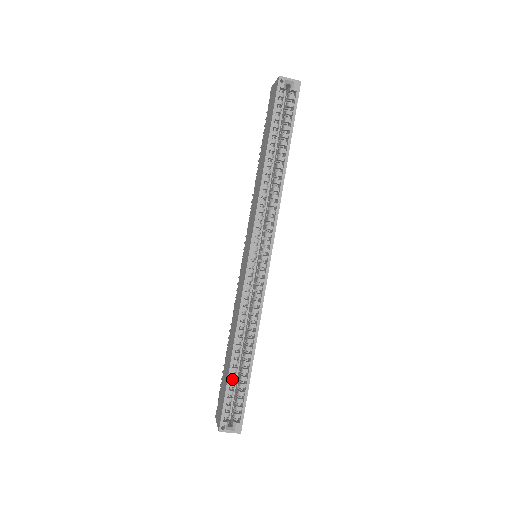
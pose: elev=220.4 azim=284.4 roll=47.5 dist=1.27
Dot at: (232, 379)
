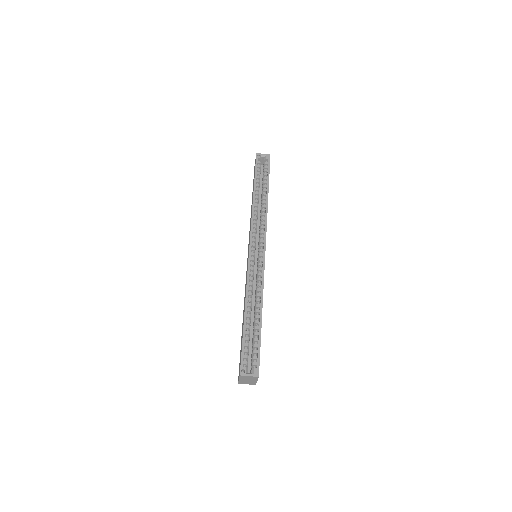
Dot at: (247, 335)
